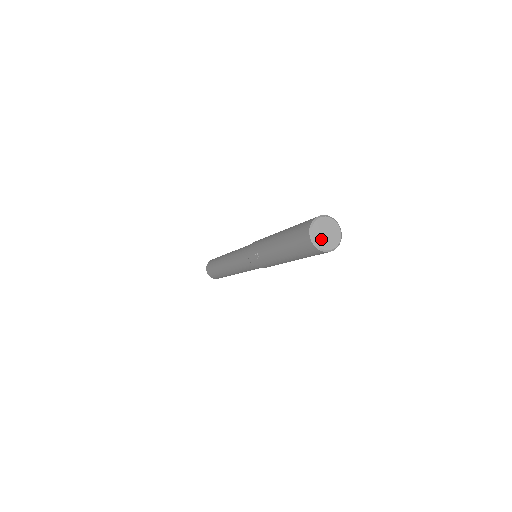
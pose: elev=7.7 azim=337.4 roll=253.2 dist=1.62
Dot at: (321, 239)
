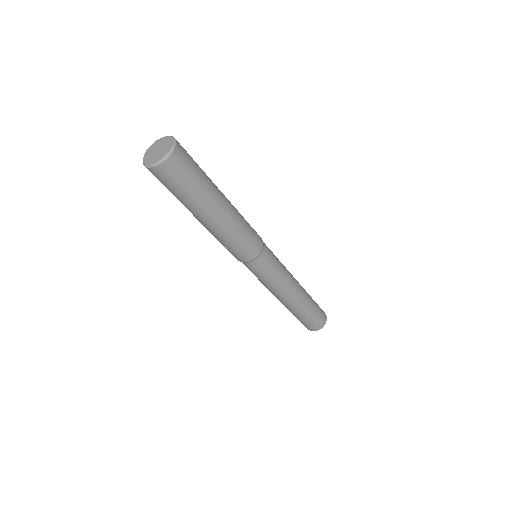
Dot at: (156, 157)
